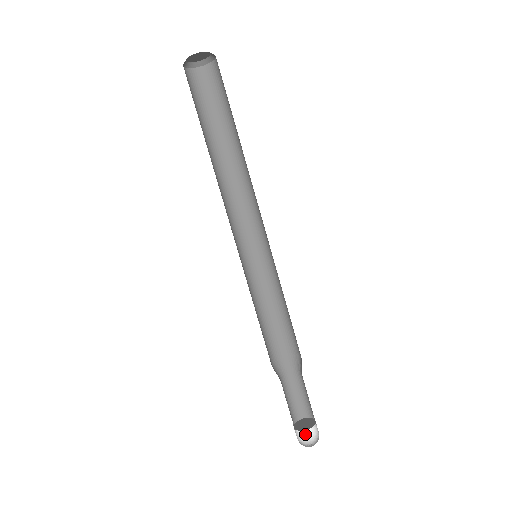
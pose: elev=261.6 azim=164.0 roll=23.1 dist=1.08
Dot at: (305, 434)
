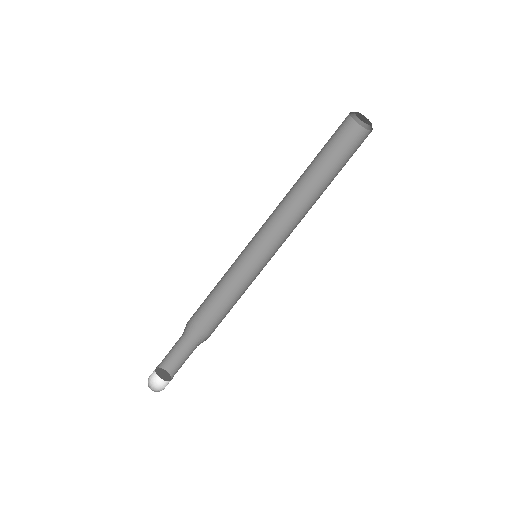
Dot at: (156, 380)
